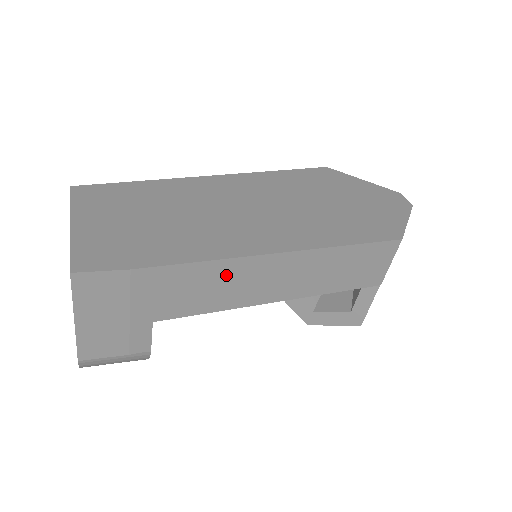
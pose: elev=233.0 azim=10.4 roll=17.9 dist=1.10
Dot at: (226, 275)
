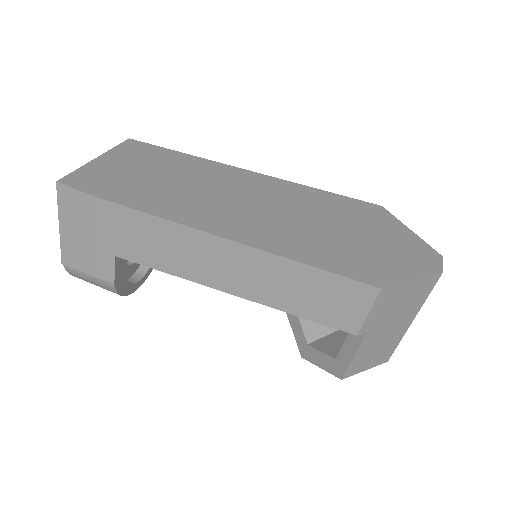
Dot at: (178, 240)
